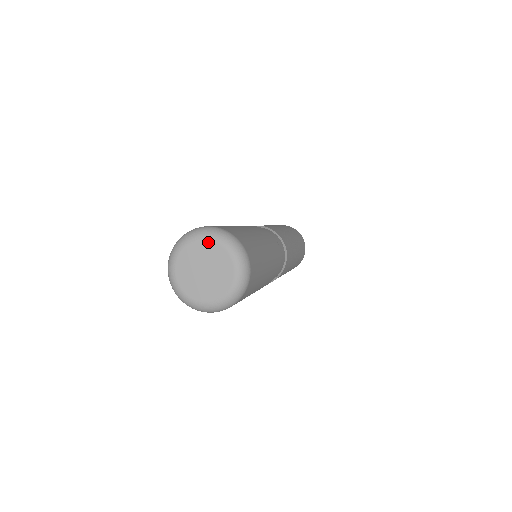
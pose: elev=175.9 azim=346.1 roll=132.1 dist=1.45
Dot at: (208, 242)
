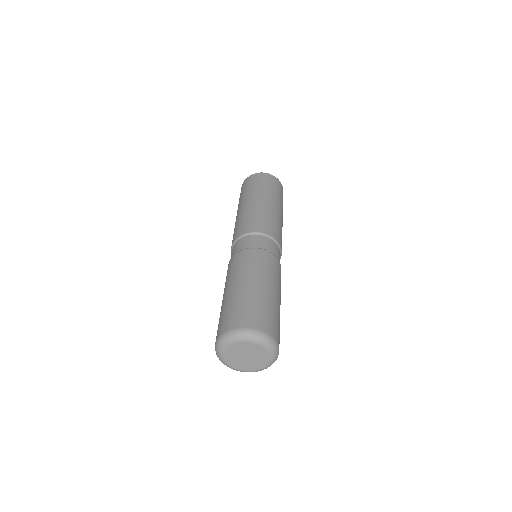
Dot at: (245, 343)
